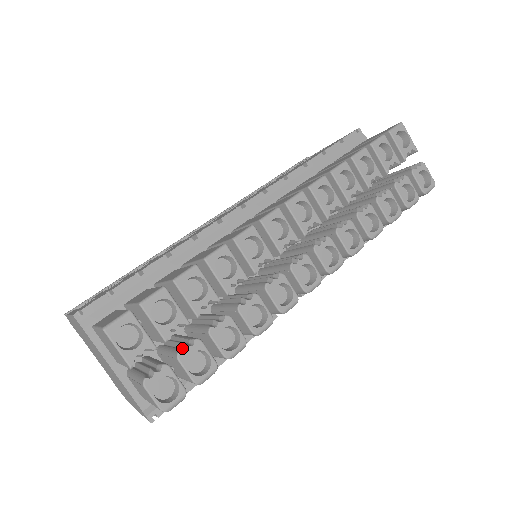
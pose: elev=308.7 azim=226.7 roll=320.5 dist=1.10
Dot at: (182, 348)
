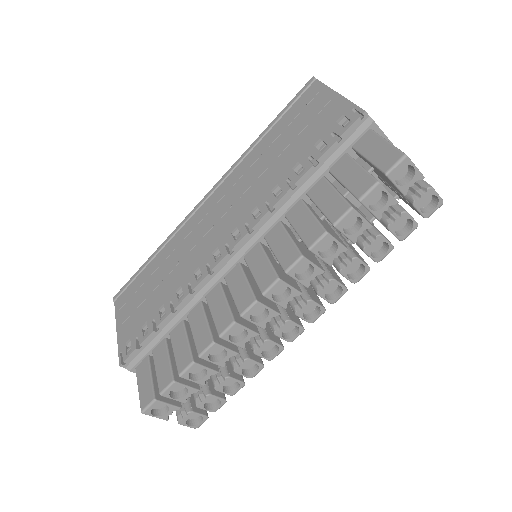
Dot at: (199, 398)
